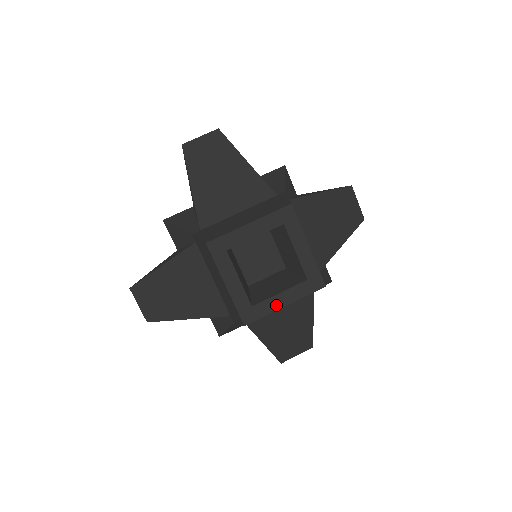
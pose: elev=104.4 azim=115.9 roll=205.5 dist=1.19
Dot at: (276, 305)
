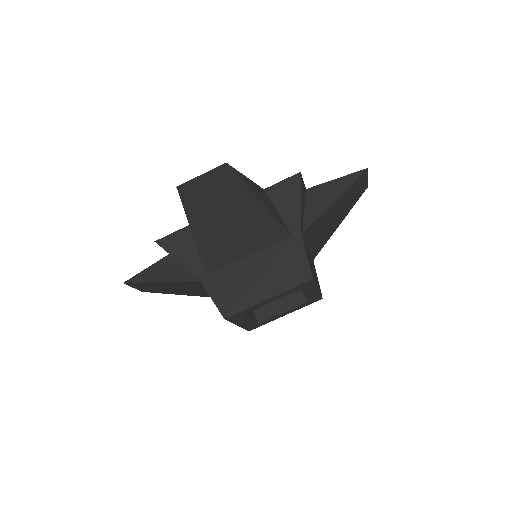
Dot at: (278, 317)
